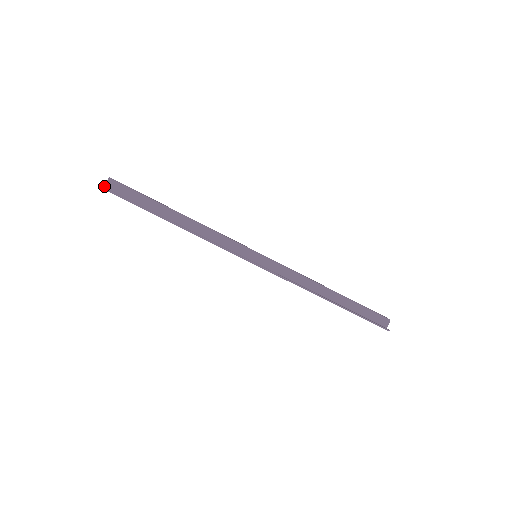
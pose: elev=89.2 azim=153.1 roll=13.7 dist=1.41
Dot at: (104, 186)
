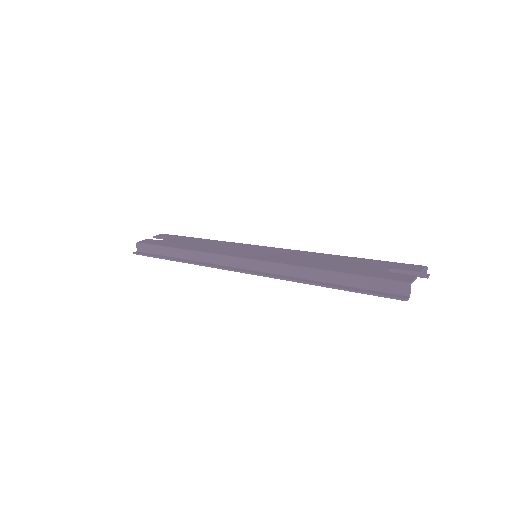
Dot at: (137, 250)
